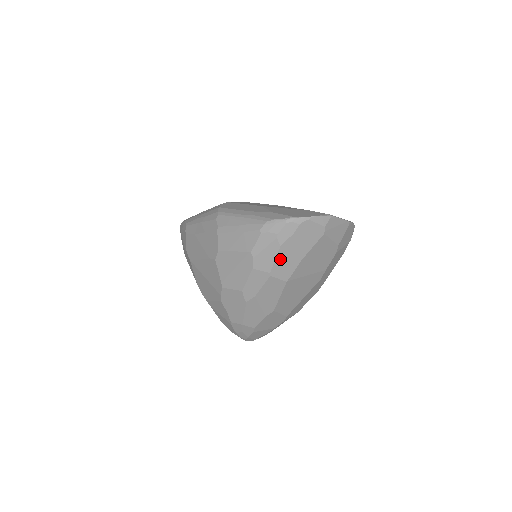
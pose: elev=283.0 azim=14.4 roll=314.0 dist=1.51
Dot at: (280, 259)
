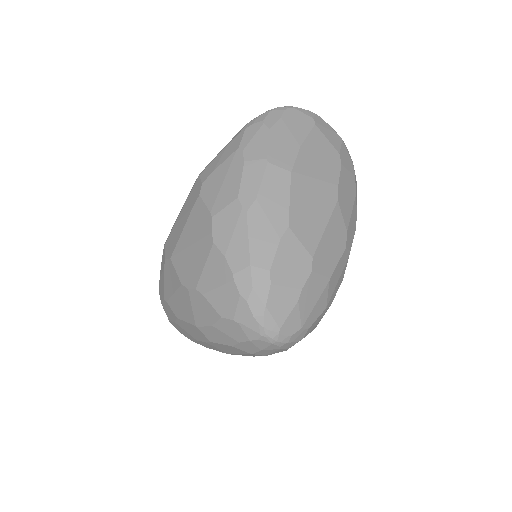
Dot at: (274, 144)
